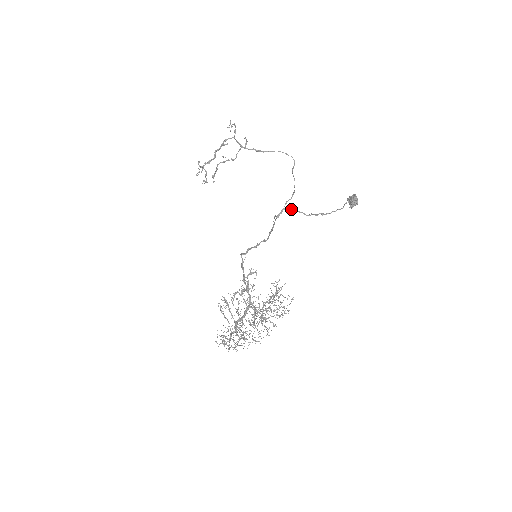
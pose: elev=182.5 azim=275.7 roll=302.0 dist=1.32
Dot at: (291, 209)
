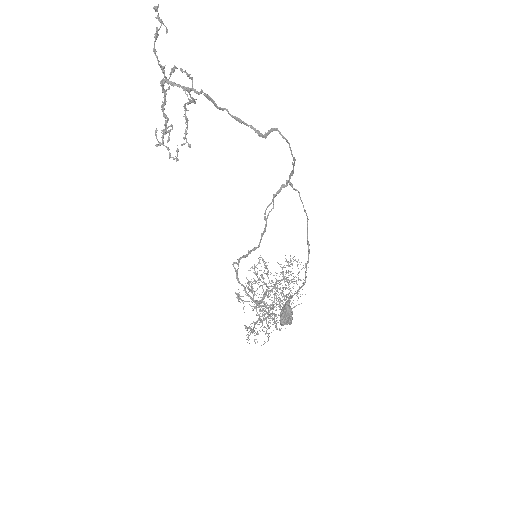
Dot at: (293, 188)
